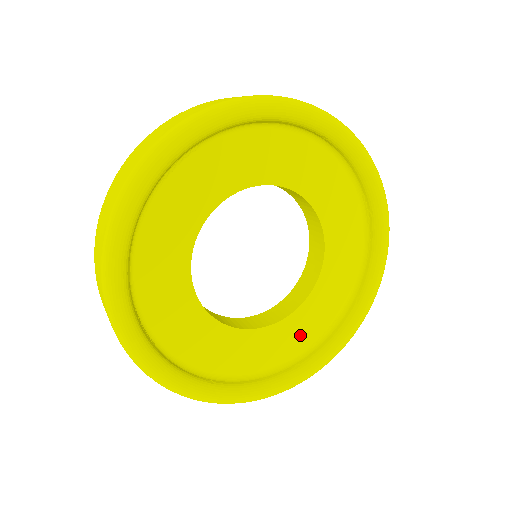
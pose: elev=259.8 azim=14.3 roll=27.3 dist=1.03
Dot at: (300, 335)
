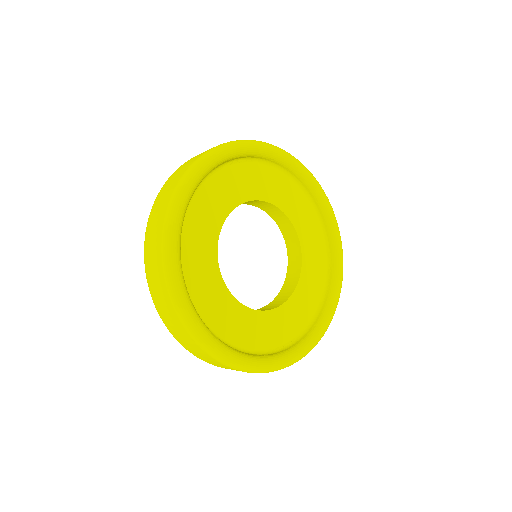
Dot at: (270, 333)
